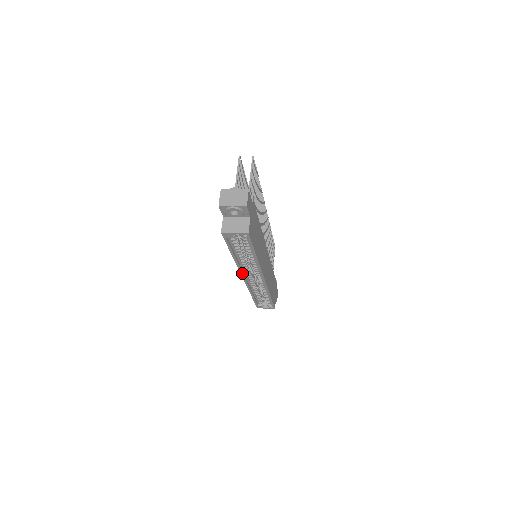
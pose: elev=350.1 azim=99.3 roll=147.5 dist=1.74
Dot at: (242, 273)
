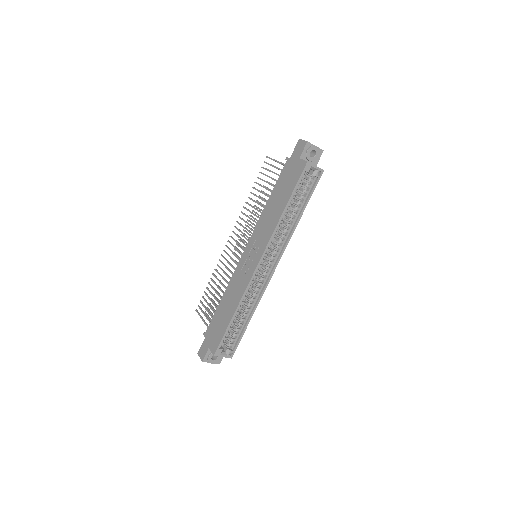
Dot at: (266, 249)
